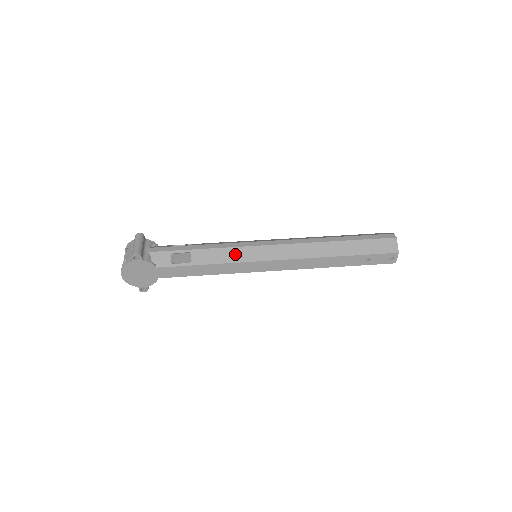
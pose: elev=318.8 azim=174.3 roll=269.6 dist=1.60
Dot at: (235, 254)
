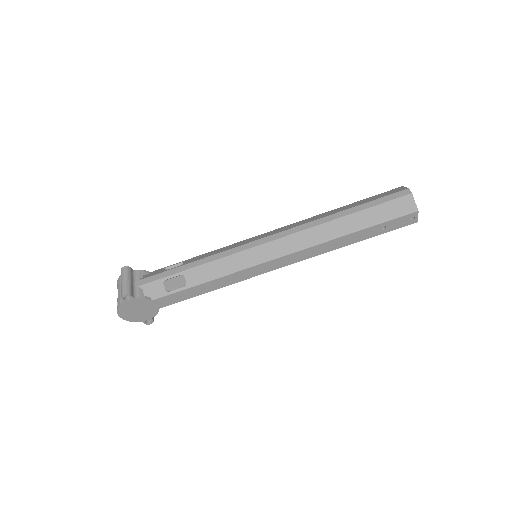
Dot at: (231, 263)
